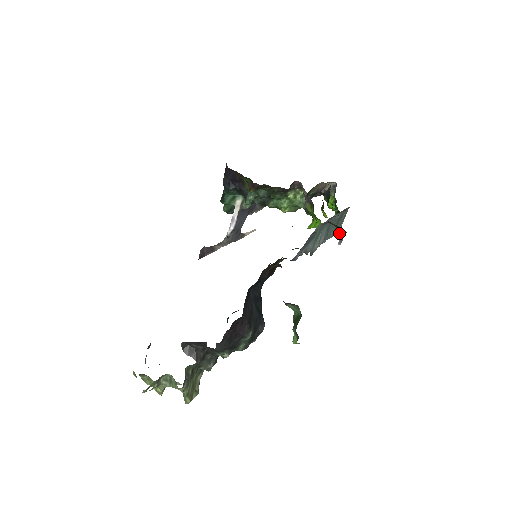
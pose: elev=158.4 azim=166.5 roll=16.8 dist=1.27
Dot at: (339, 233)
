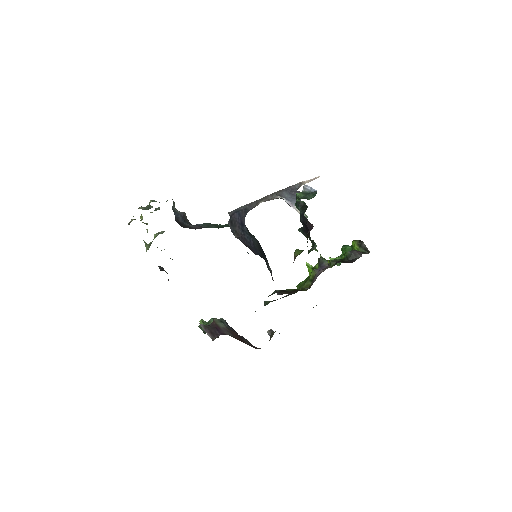
Dot at: (271, 336)
